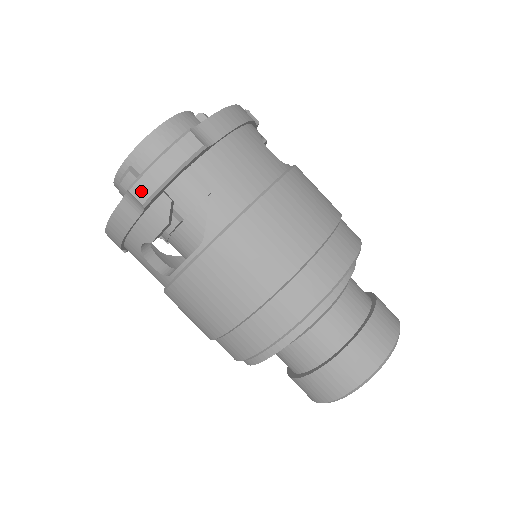
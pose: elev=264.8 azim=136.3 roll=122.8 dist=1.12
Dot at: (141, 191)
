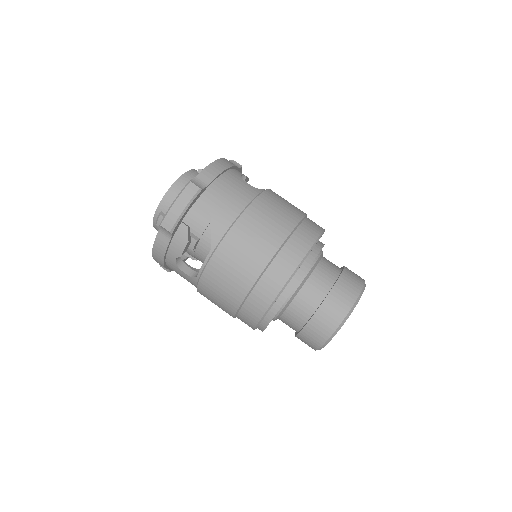
Dot at: (168, 224)
